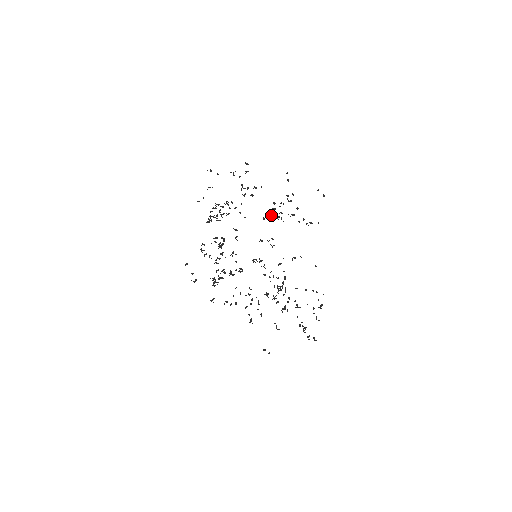
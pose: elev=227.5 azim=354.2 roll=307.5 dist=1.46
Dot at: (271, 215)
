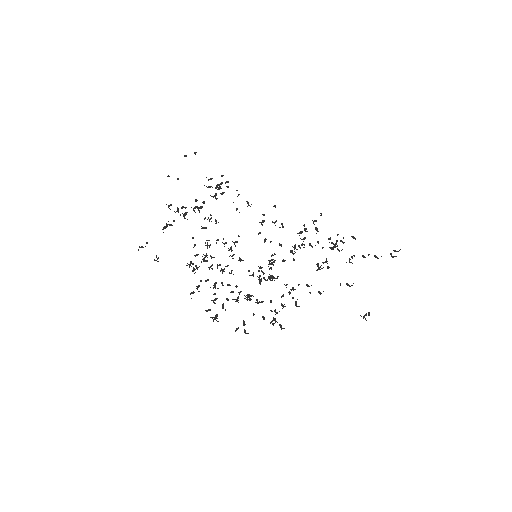
Dot at: occluded
